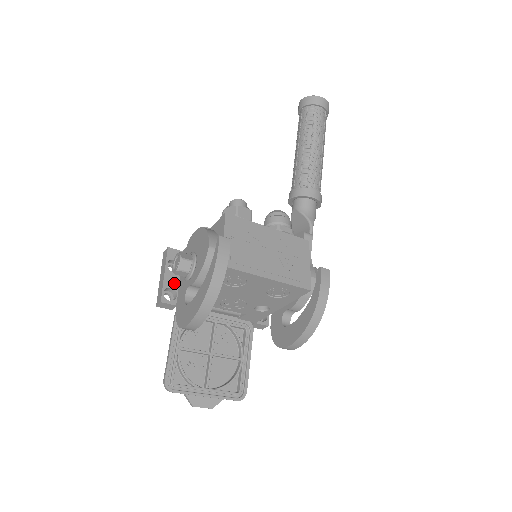
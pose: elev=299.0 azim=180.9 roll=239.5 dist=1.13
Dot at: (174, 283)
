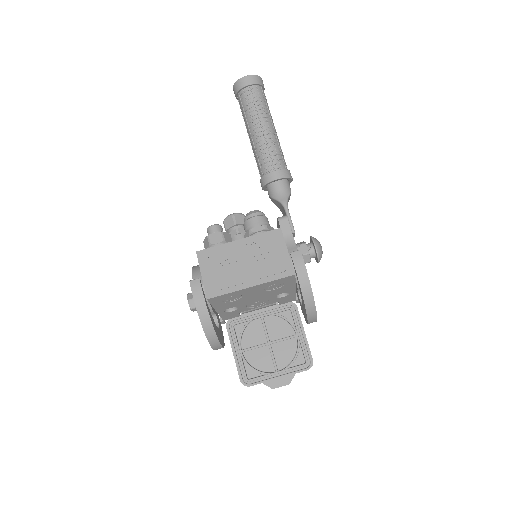
Dot at: occluded
